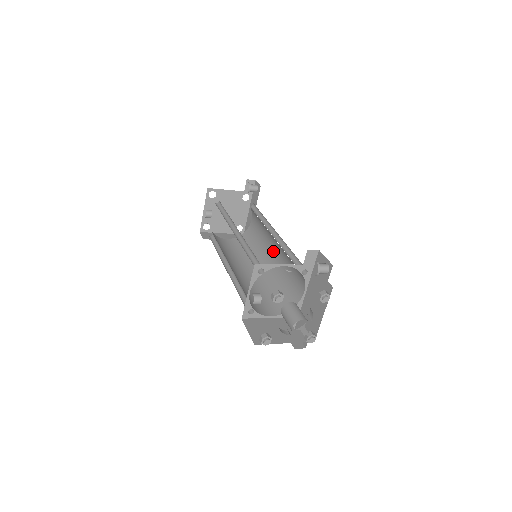
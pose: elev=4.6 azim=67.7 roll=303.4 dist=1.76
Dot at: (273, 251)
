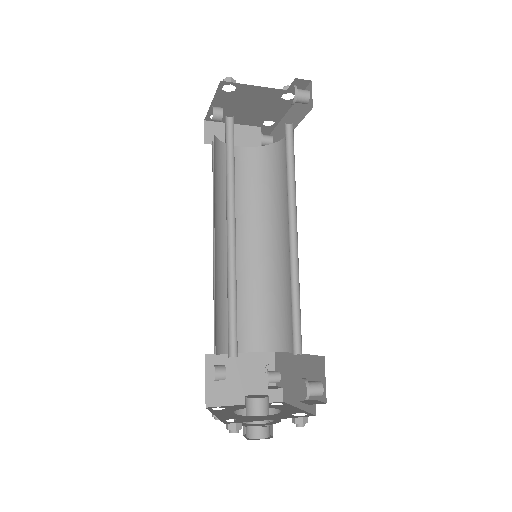
Dot at: (288, 237)
